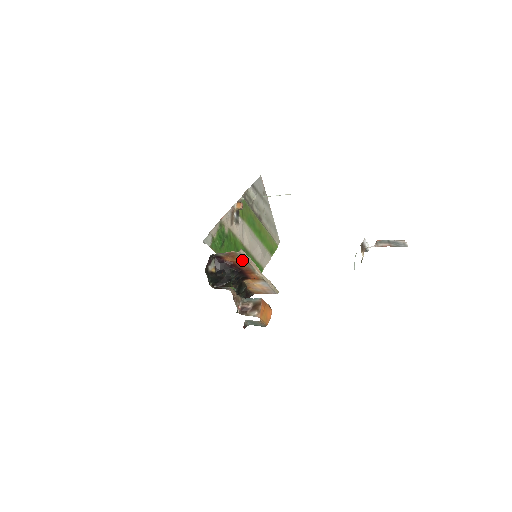
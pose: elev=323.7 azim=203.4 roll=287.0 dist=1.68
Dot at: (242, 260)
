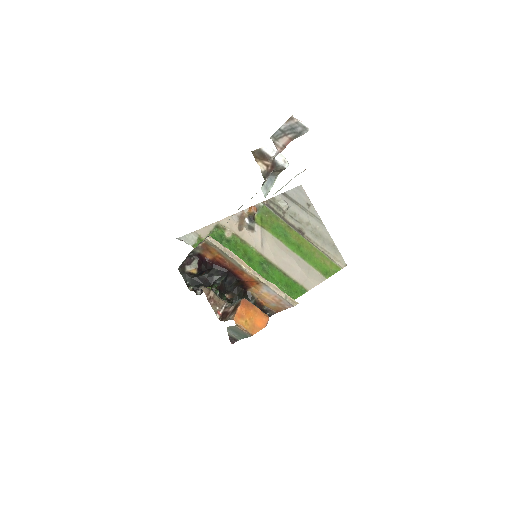
Dot at: (219, 253)
